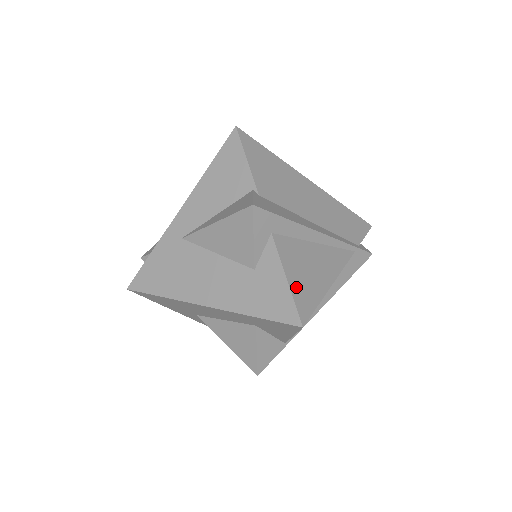
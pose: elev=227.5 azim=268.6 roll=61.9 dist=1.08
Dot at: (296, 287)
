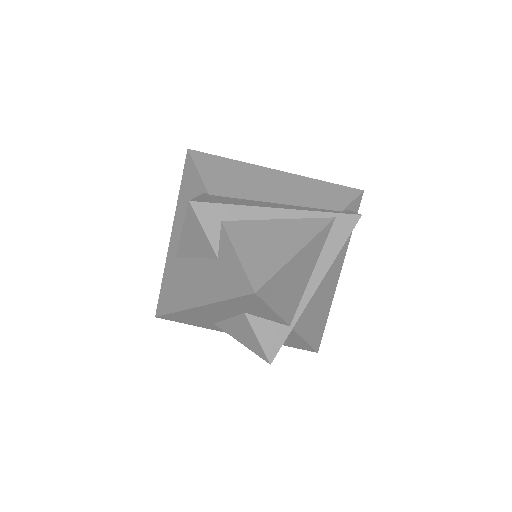
Dot at: (249, 260)
